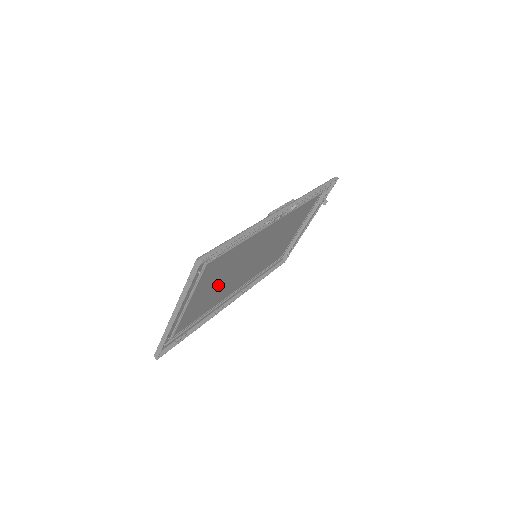
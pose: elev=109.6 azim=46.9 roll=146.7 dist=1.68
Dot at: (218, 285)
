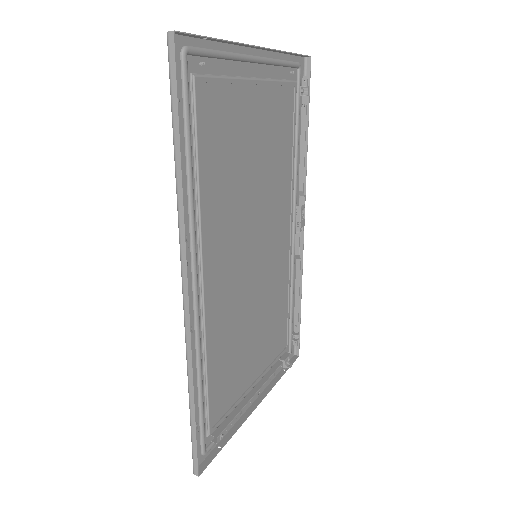
Dot at: (249, 166)
